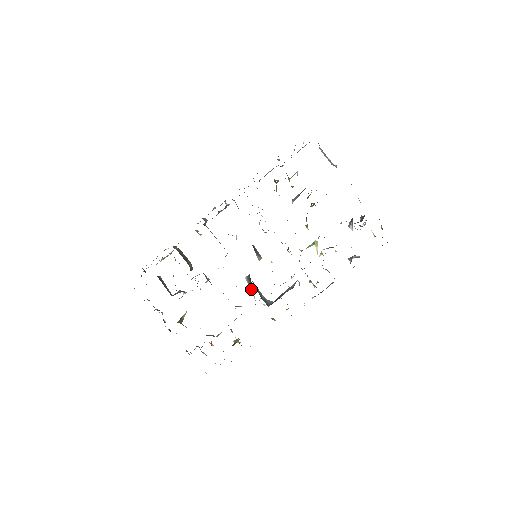
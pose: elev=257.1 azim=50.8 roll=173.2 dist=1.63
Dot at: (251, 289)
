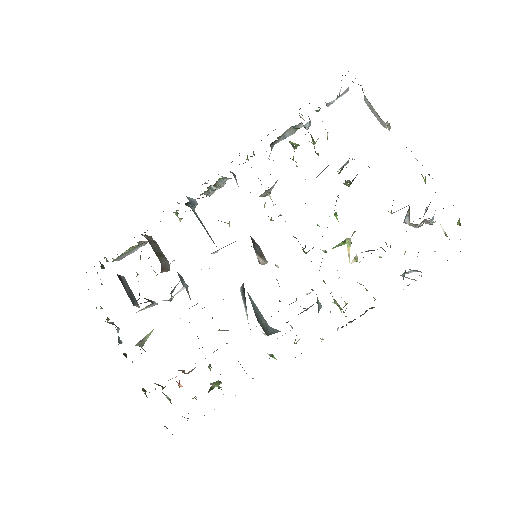
Dot at: (245, 306)
